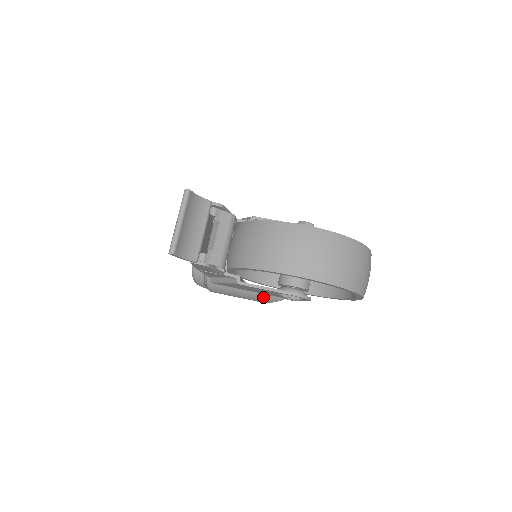
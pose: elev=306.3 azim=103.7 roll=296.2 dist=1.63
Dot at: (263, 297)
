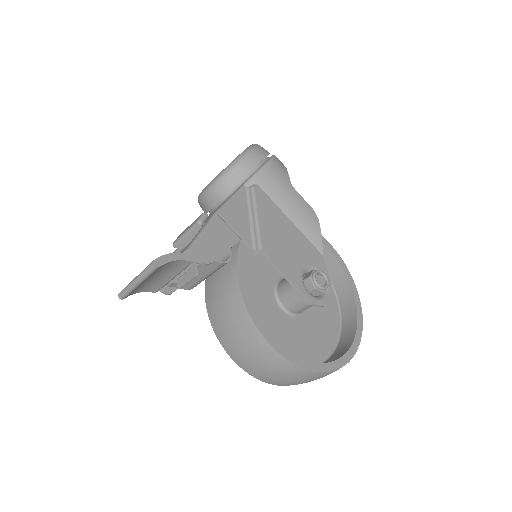
Dot at: occluded
